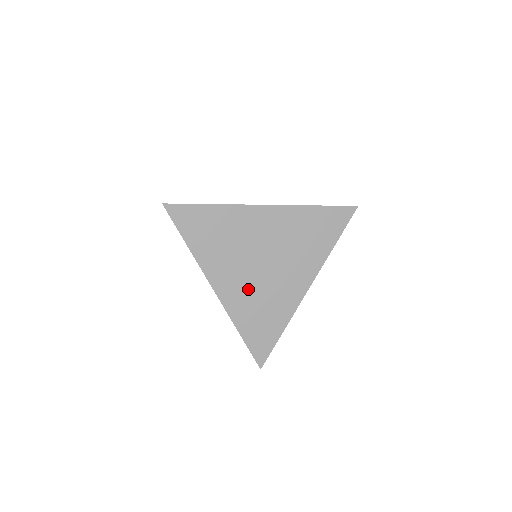
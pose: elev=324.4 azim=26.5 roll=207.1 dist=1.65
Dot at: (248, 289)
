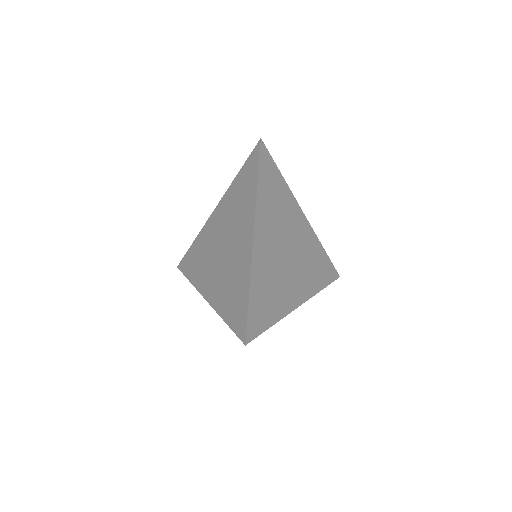
Dot at: (272, 261)
